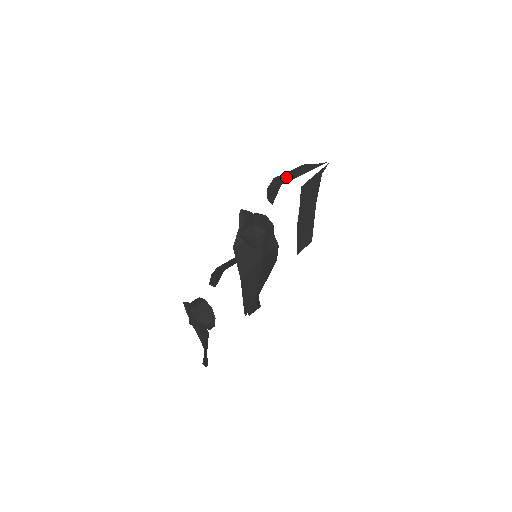
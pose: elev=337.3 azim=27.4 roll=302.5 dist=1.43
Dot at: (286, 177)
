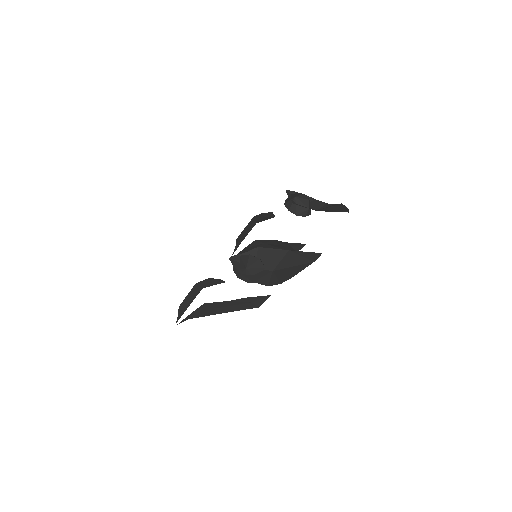
Dot at: occluded
